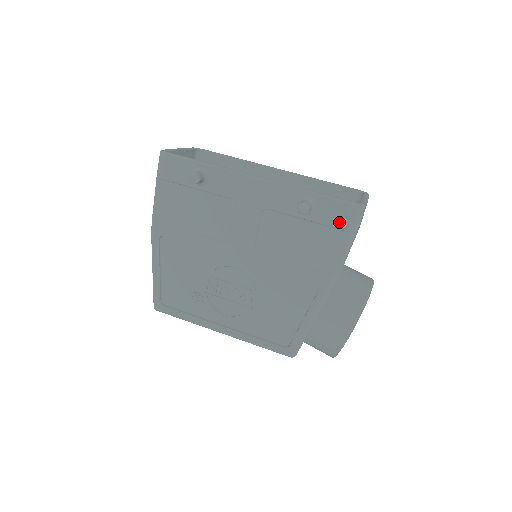
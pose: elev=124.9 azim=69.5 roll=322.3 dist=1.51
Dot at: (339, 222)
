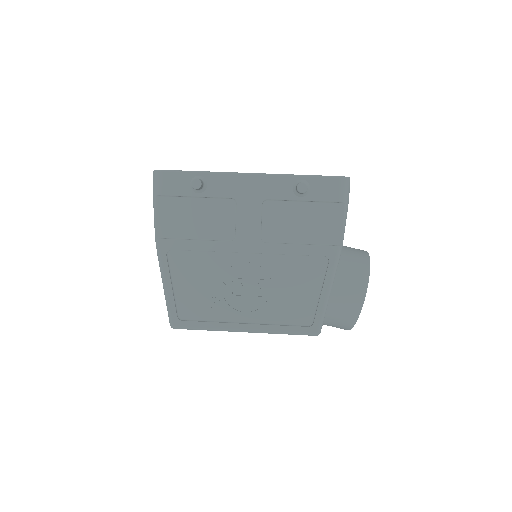
Dot at: (333, 196)
